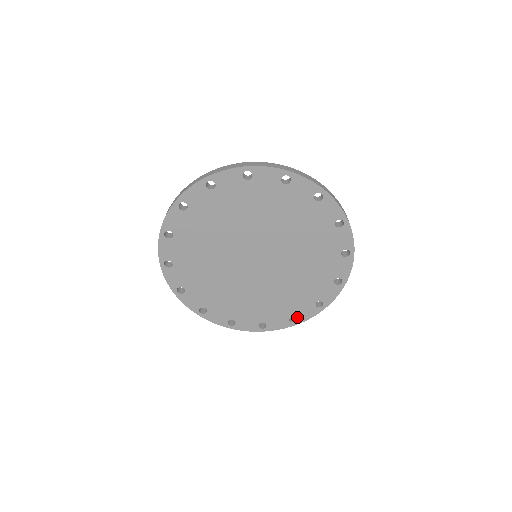
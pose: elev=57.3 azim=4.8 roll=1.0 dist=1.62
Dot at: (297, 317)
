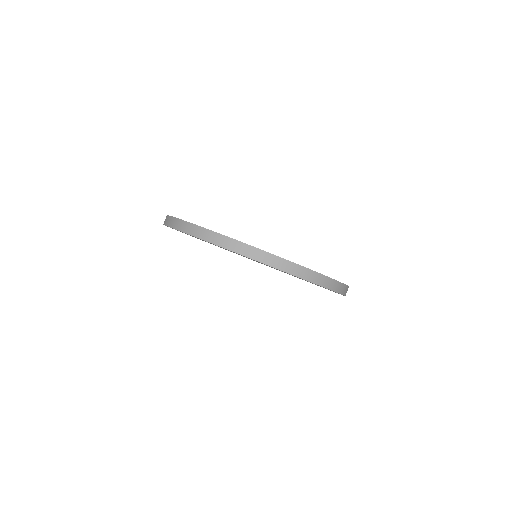
Dot at: occluded
